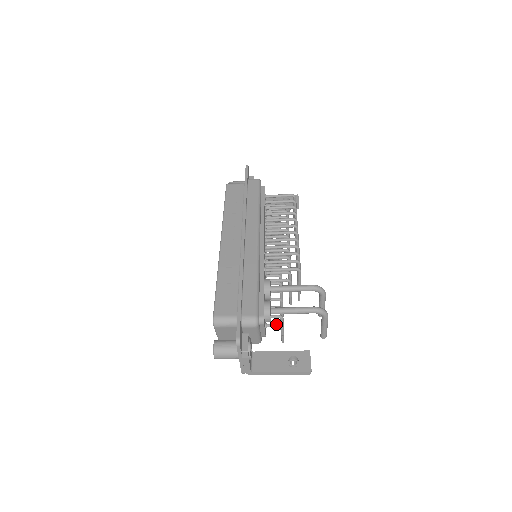
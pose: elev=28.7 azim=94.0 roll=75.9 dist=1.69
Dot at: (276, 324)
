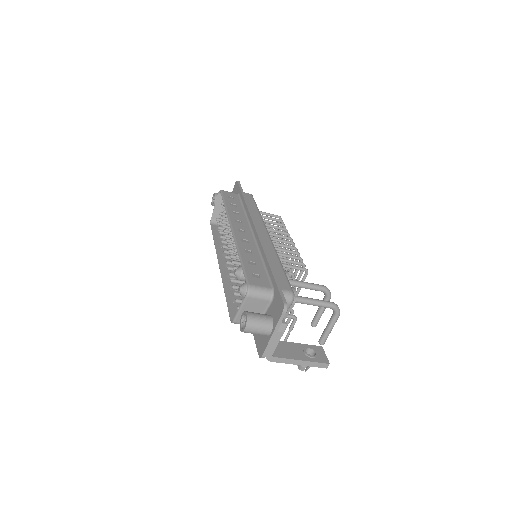
Dot at: (292, 315)
